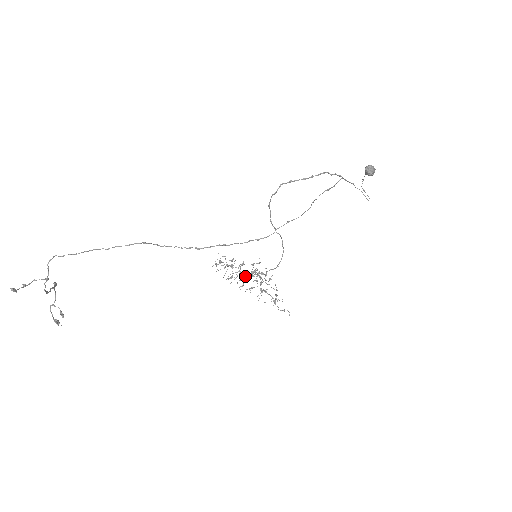
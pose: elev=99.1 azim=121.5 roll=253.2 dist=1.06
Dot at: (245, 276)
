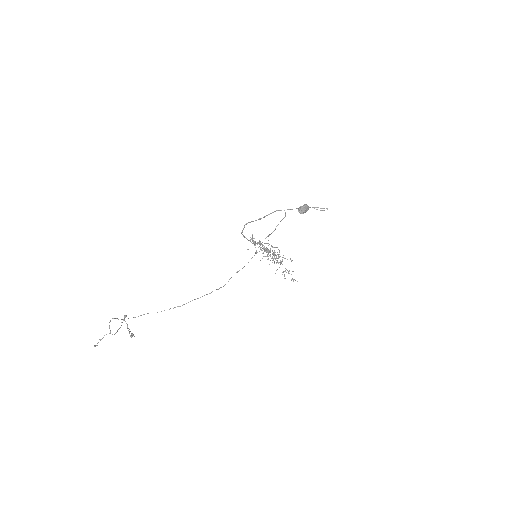
Dot at: (264, 256)
